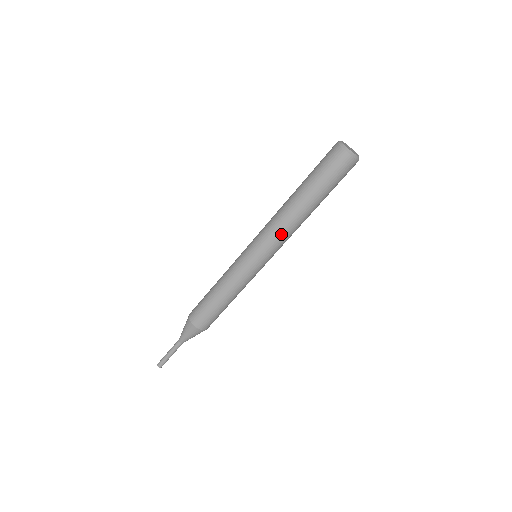
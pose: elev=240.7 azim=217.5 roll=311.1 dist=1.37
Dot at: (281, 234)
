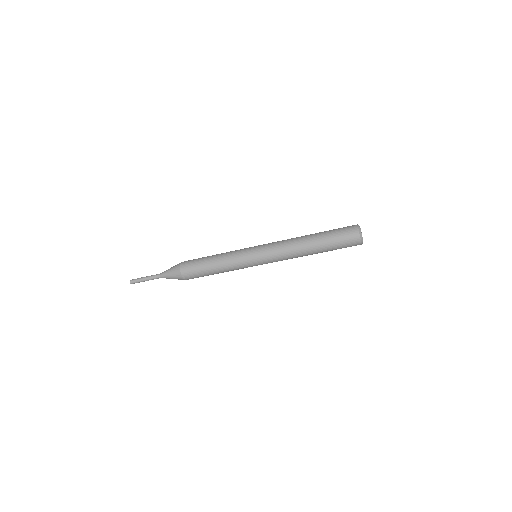
Dot at: (285, 258)
